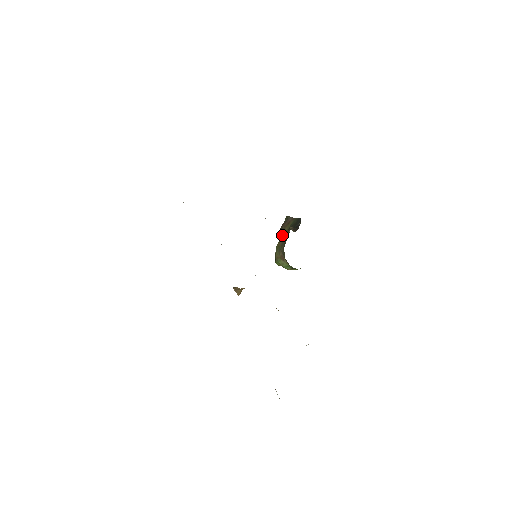
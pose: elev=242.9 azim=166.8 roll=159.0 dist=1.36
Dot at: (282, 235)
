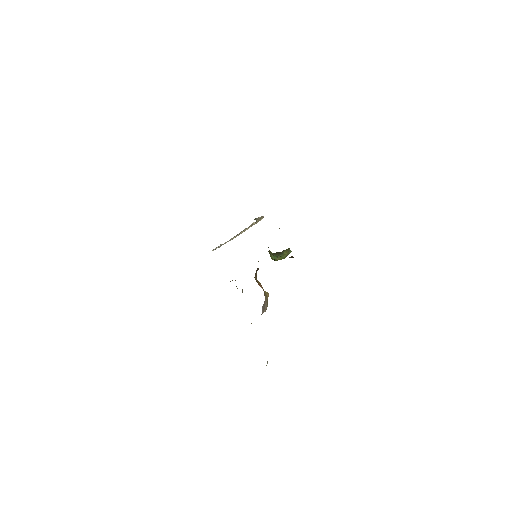
Dot at: occluded
